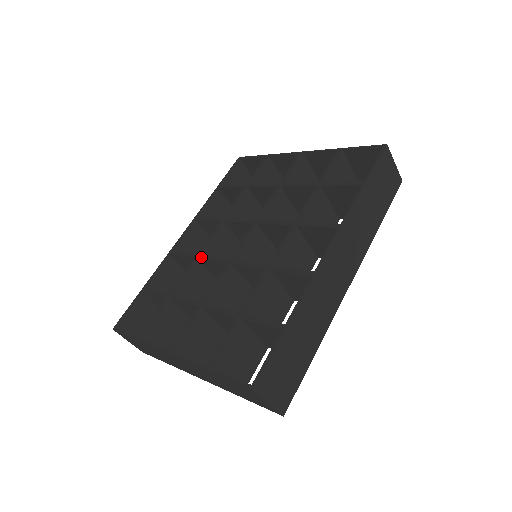
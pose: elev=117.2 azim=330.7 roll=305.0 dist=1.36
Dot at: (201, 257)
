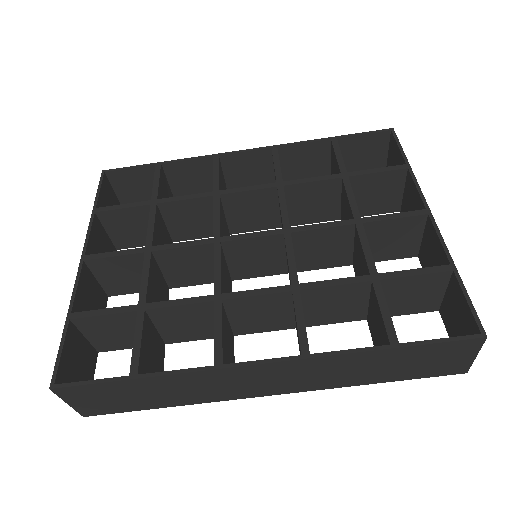
Dot at: (215, 199)
